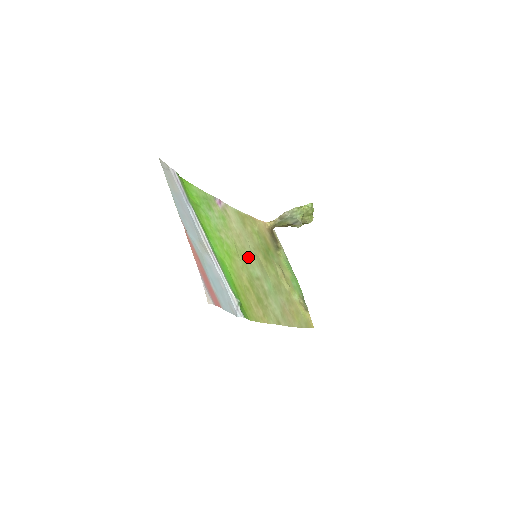
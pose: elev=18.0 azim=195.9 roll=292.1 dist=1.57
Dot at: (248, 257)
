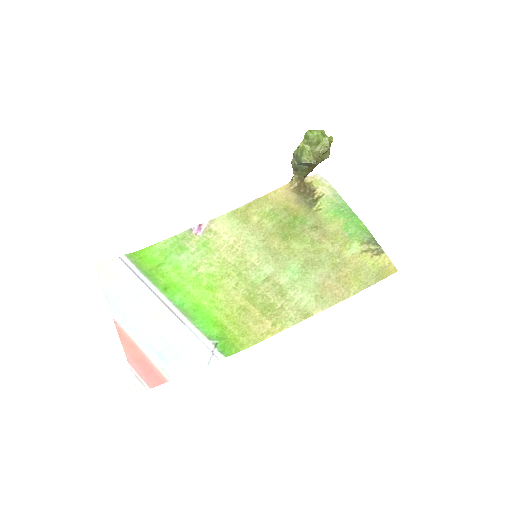
Dot at: (249, 262)
